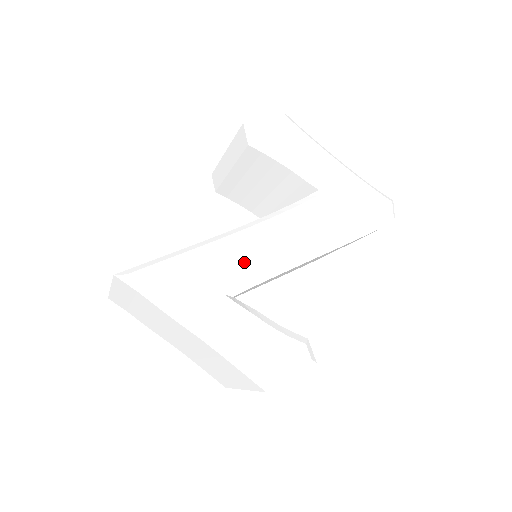
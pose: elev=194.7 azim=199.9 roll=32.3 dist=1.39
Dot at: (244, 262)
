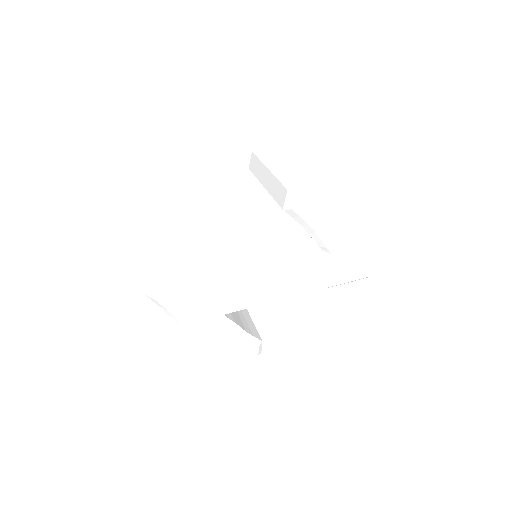
Dot at: (240, 299)
